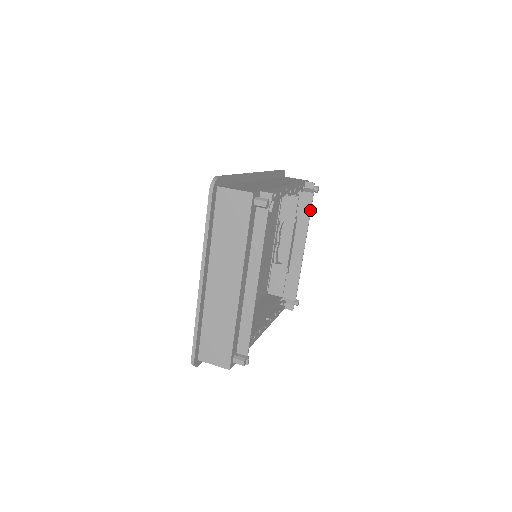
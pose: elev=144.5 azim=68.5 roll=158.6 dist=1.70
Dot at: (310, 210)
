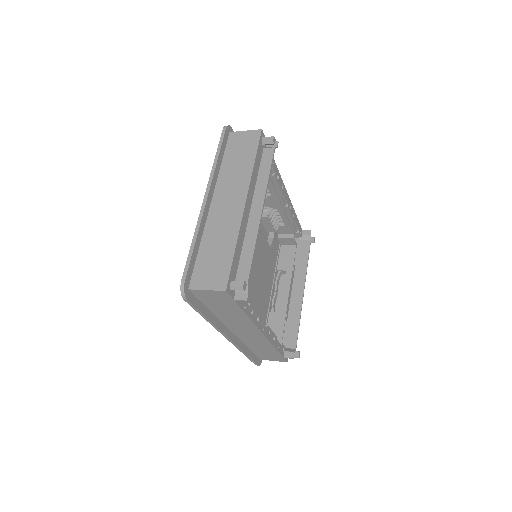
Dot at: (308, 255)
